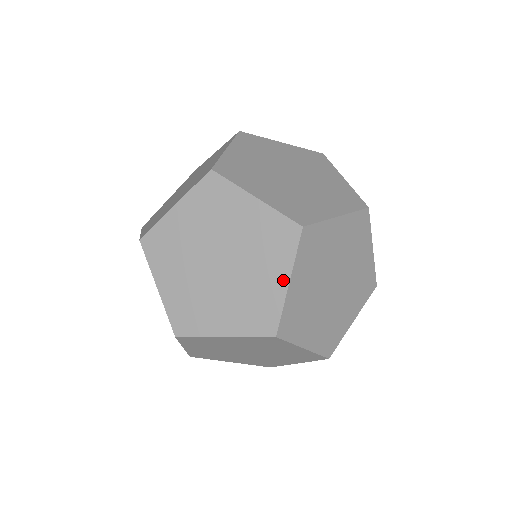
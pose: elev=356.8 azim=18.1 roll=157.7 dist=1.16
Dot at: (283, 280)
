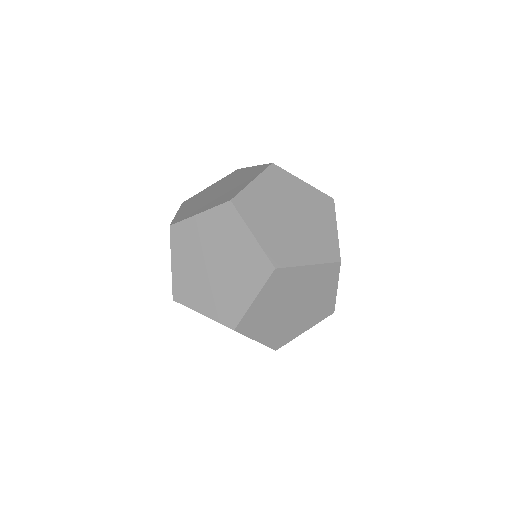
Dot at: (251, 297)
